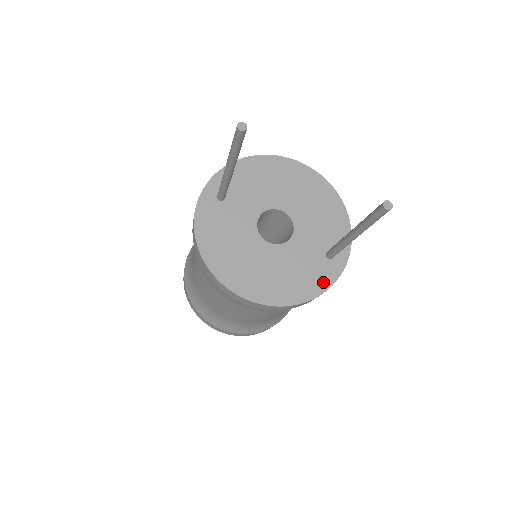
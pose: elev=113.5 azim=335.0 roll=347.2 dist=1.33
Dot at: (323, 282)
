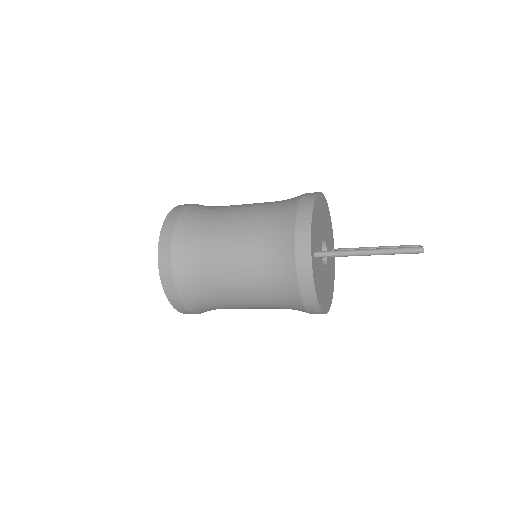
Dot at: (334, 271)
